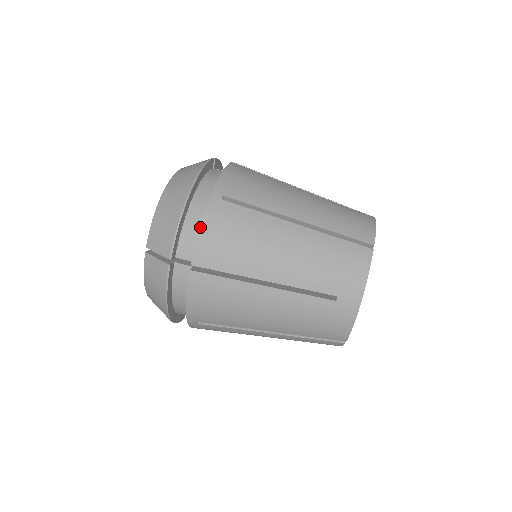
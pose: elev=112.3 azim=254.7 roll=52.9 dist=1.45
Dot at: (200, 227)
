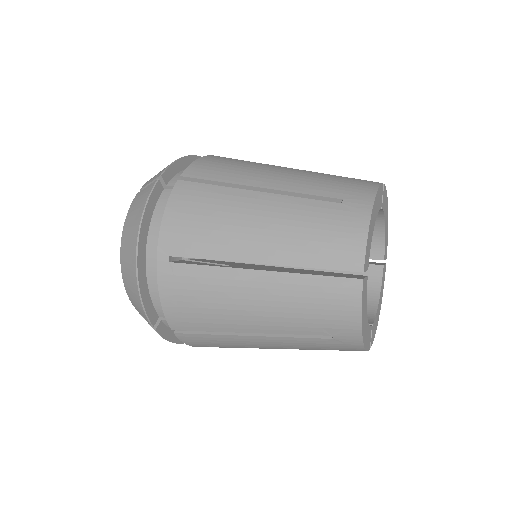
Dot at: (199, 158)
